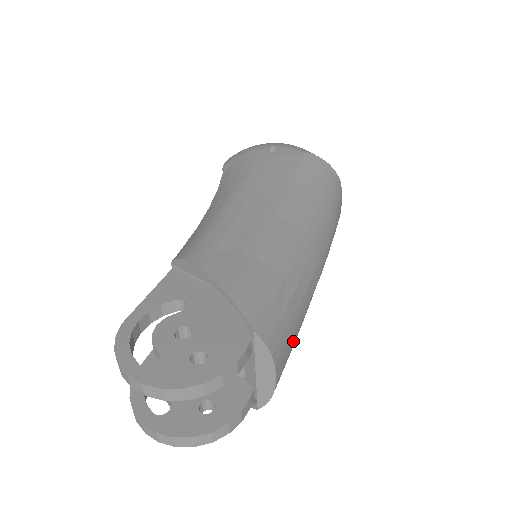
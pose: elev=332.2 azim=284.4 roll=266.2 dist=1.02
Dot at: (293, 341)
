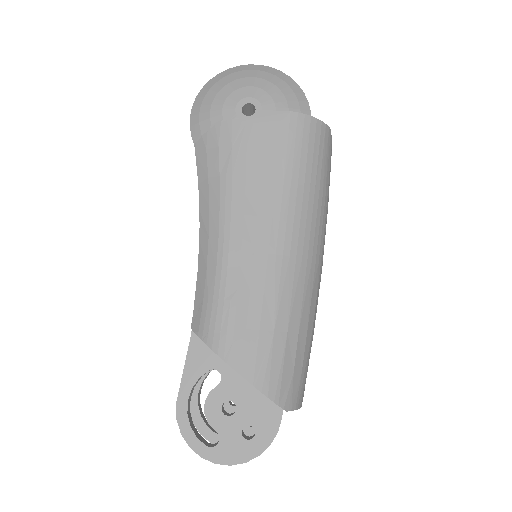
Dot at: occluded
